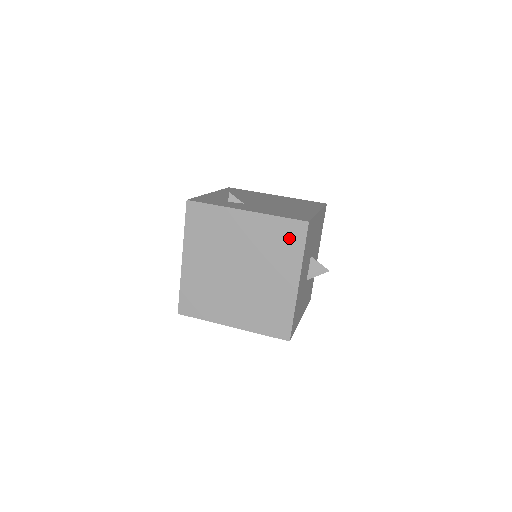
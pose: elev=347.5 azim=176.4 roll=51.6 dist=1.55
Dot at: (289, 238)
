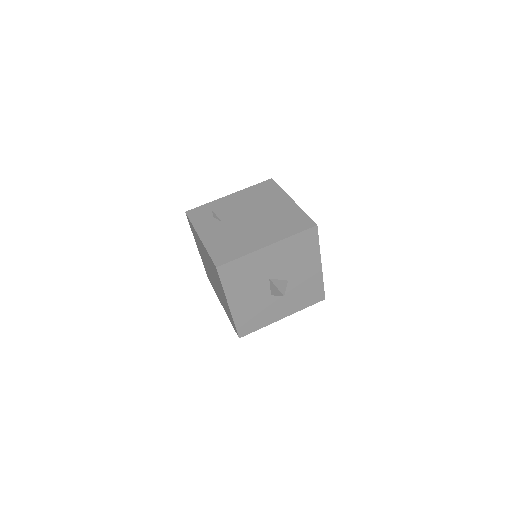
Dot at: (215, 271)
